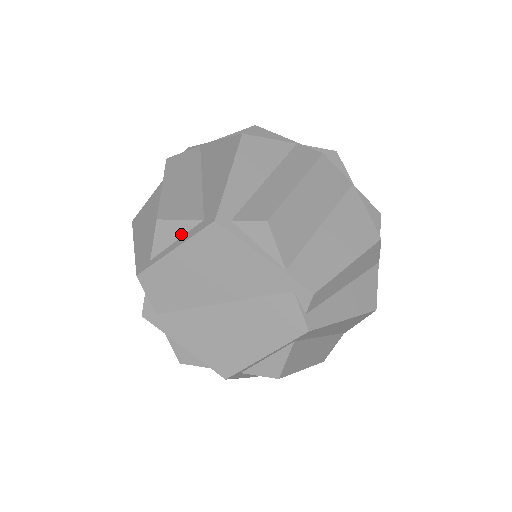
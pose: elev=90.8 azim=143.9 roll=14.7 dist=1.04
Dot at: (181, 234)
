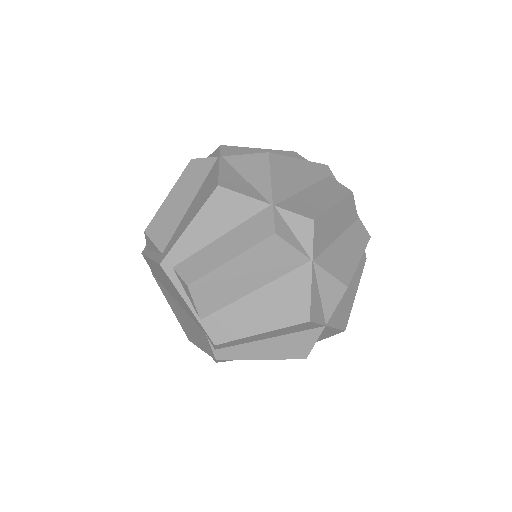
Dot at: (155, 251)
